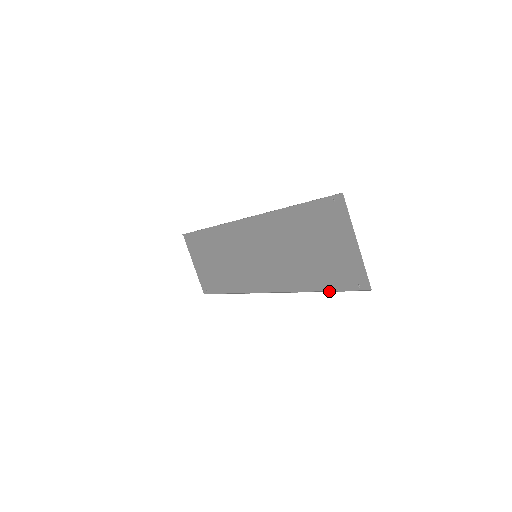
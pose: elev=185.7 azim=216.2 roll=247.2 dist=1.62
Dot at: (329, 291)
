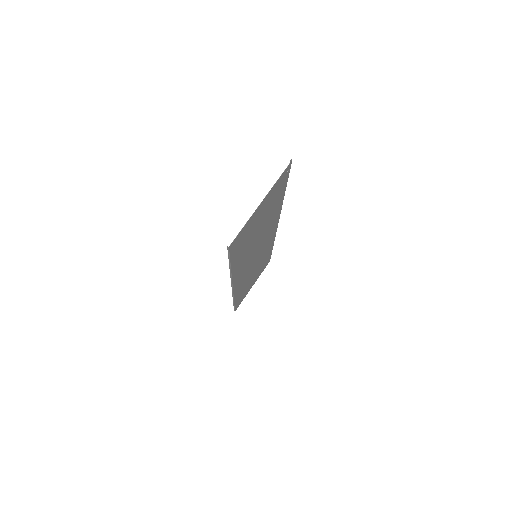
Dot at: (230, 263)
